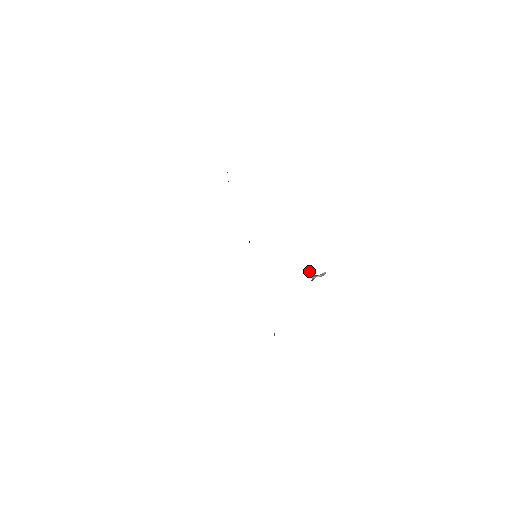
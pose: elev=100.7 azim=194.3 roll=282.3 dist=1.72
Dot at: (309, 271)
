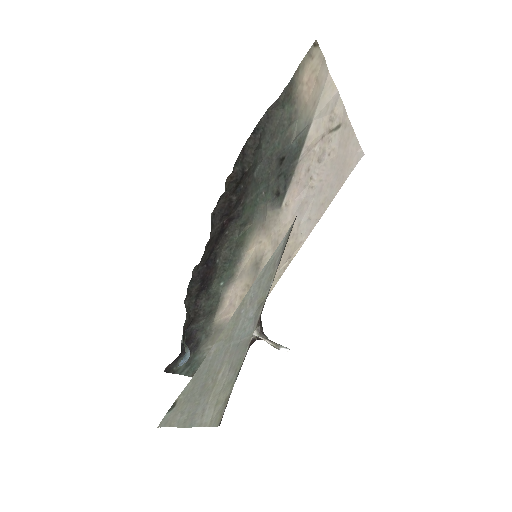
Dot at: (260, 320)
